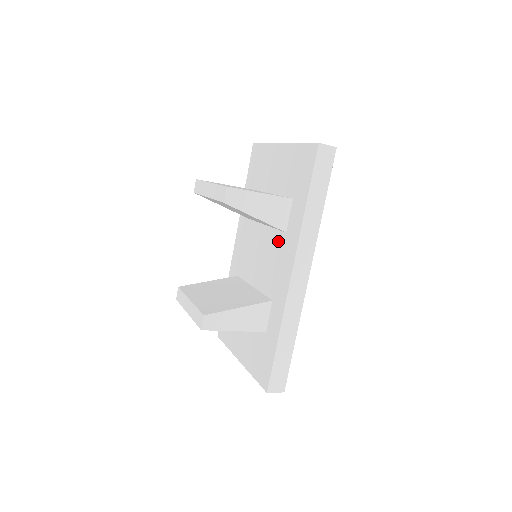
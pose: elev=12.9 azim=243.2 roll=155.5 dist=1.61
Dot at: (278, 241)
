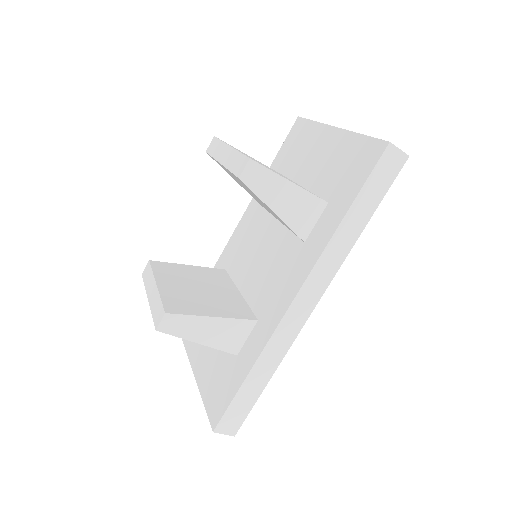
Dot at: (290, 249)
